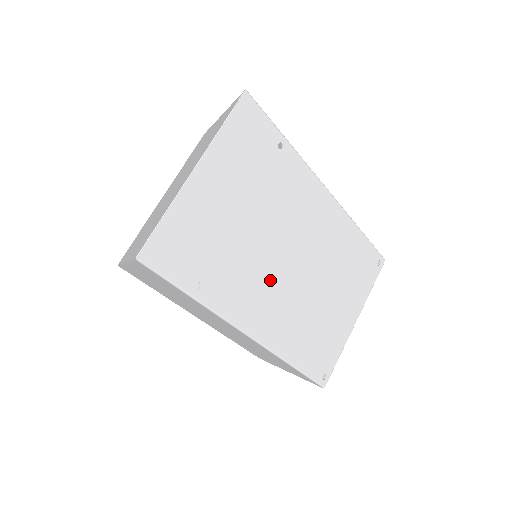
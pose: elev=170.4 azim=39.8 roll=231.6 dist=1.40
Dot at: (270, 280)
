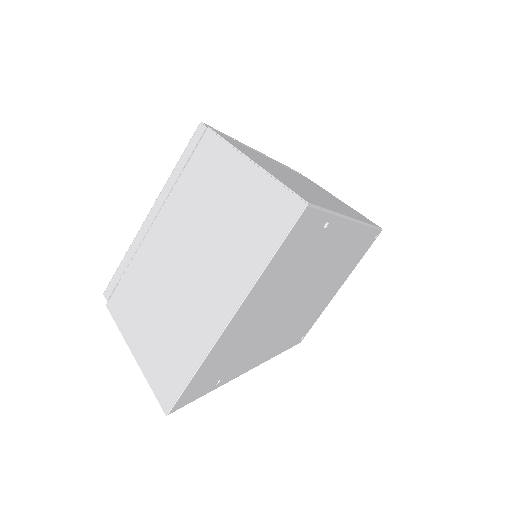
Dot at: (280, 326)
